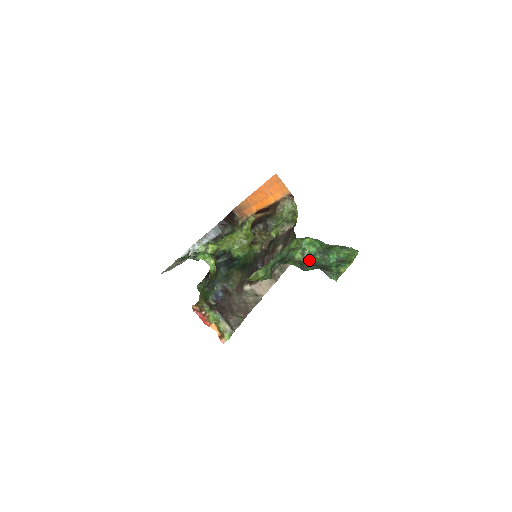
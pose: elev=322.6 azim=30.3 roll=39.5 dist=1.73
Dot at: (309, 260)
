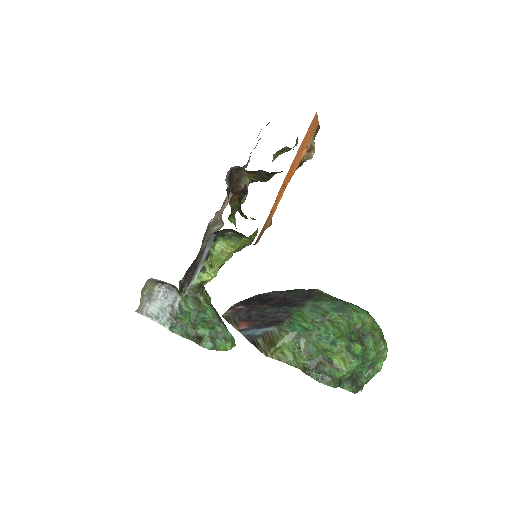
Dot at: (347, 375)
